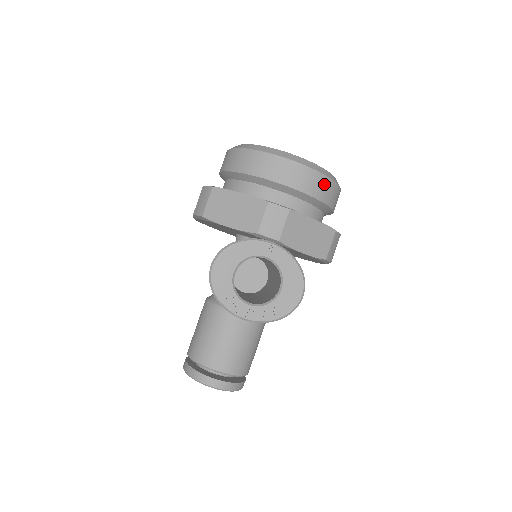
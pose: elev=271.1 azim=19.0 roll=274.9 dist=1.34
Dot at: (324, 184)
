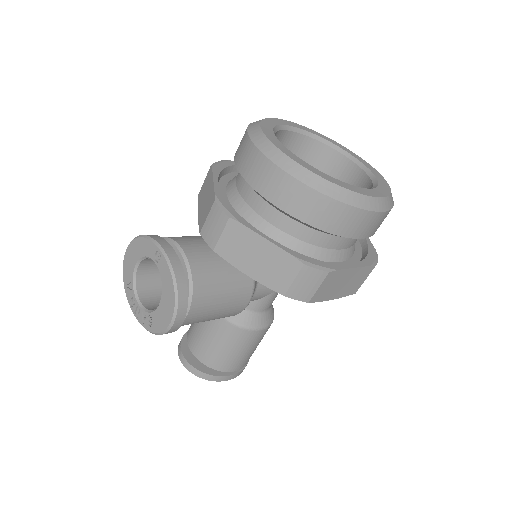
Dot at: (302, 196)
